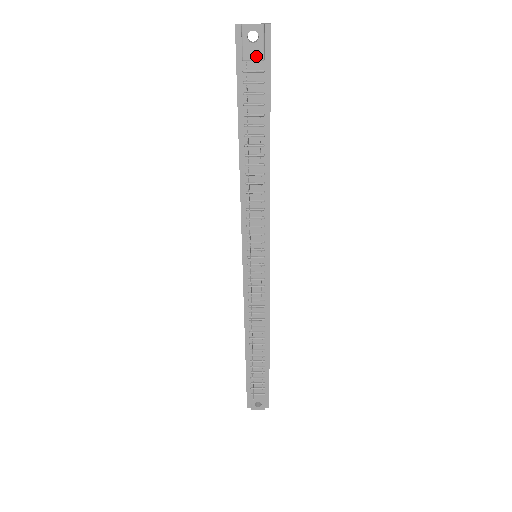
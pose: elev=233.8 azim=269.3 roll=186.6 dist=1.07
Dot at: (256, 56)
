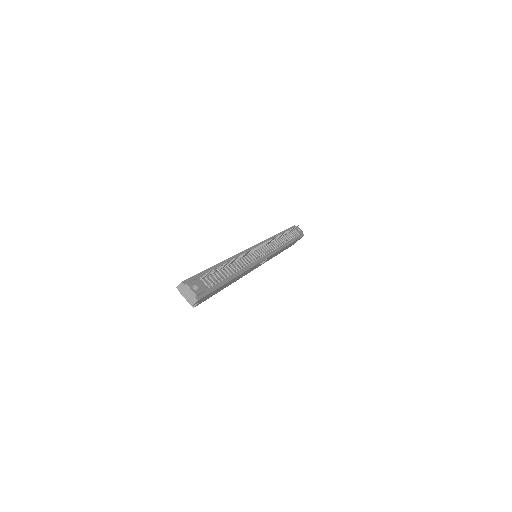
Dot at: (298, 232)
